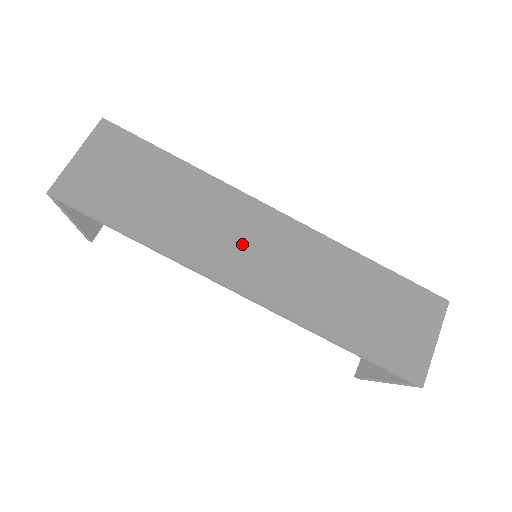
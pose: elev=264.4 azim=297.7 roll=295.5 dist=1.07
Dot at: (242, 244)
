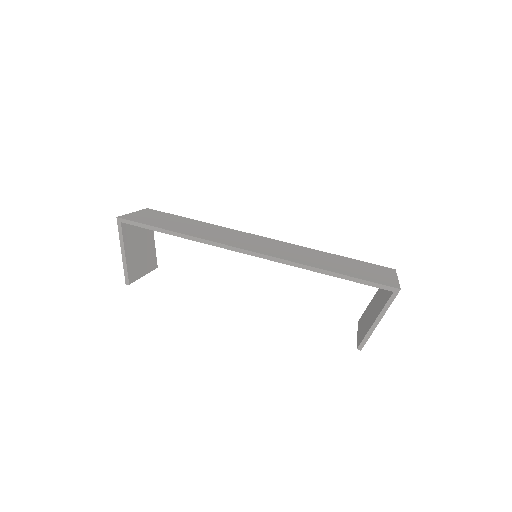
Dot at: (246, 241)
